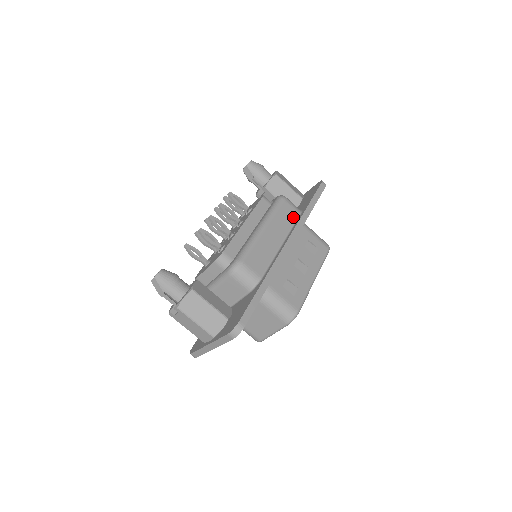
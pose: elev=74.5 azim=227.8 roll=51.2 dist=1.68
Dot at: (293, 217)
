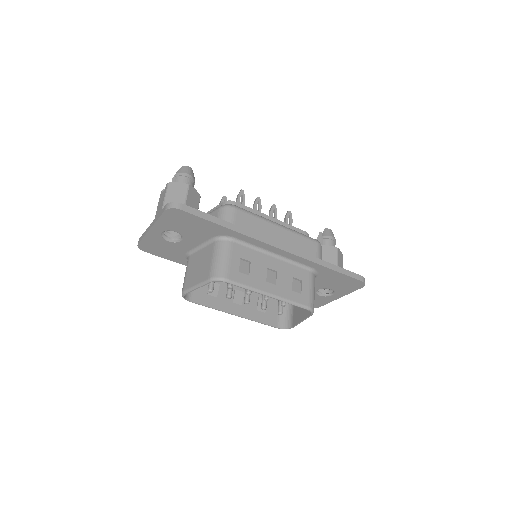
Dot at: (309, 254)
